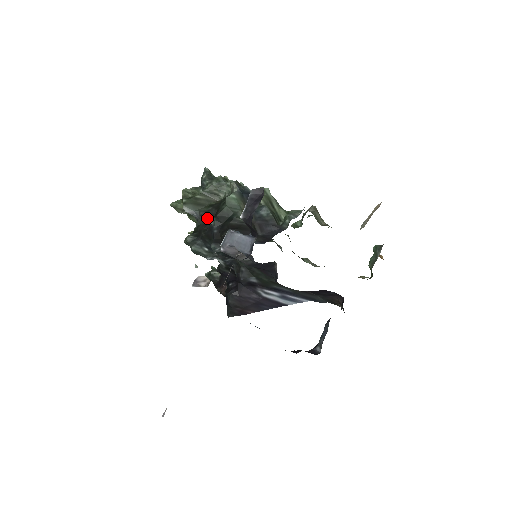
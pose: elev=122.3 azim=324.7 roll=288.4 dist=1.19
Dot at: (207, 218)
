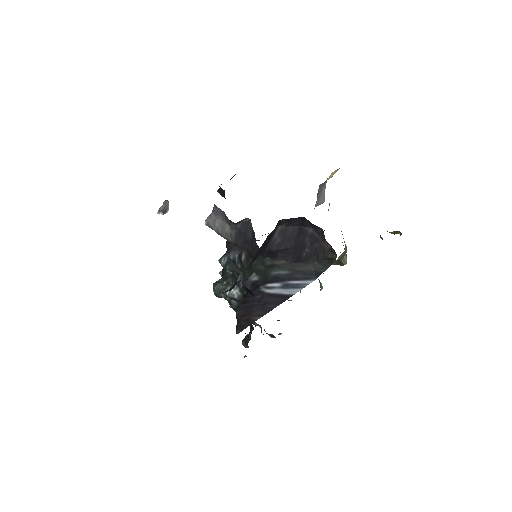
Dot at: occluded
